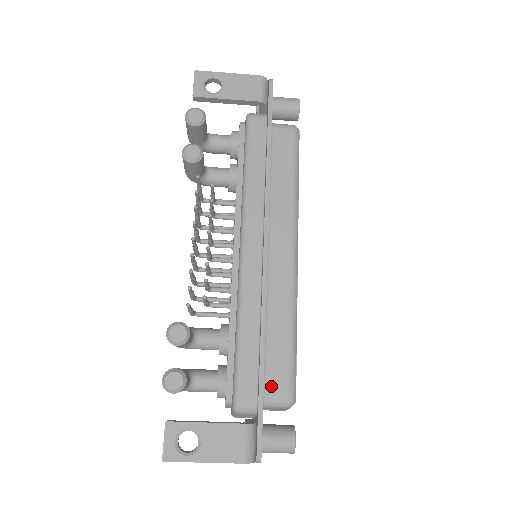
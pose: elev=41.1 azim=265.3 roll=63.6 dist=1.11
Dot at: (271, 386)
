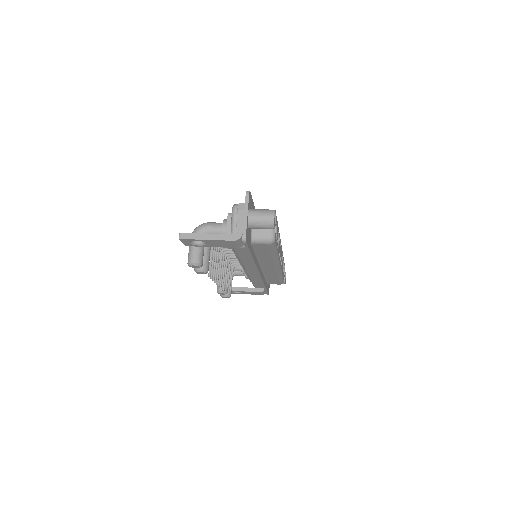
Dot at: (271, 283)
